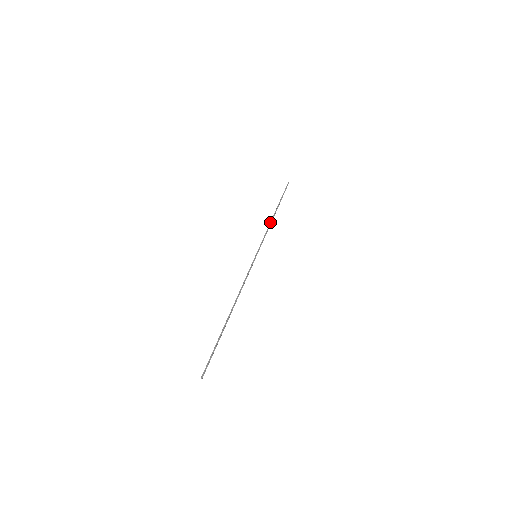
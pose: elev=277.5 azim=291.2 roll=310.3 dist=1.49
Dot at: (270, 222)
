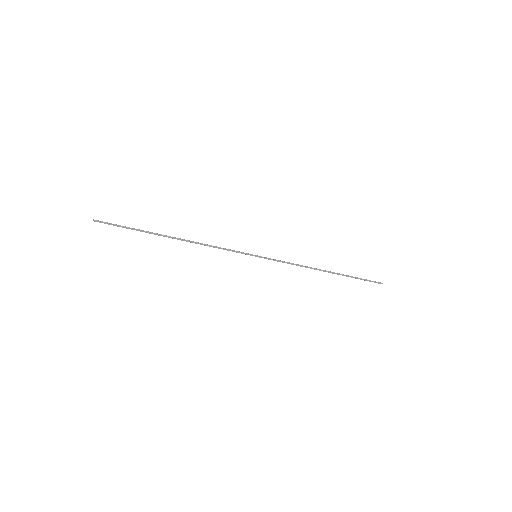
Dot at: occluded
